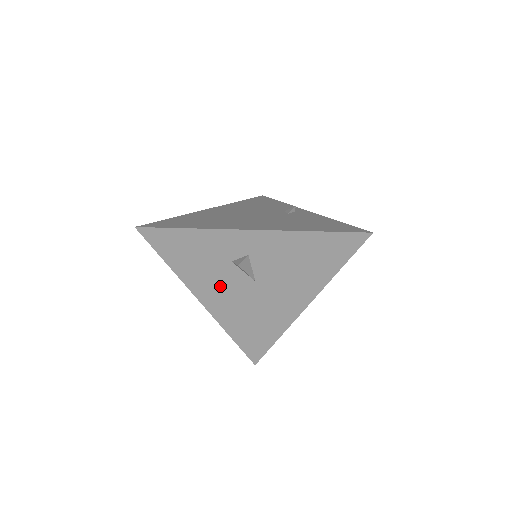
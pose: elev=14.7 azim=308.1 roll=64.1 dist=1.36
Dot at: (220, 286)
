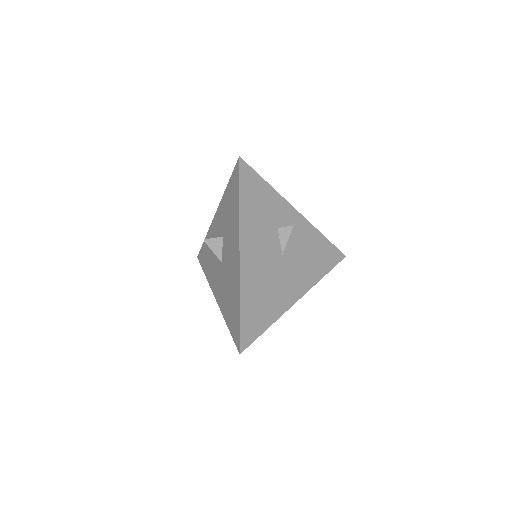
Dot at: (260, 245)
